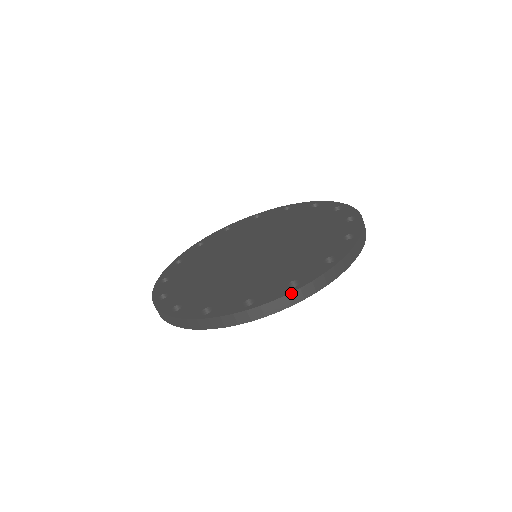
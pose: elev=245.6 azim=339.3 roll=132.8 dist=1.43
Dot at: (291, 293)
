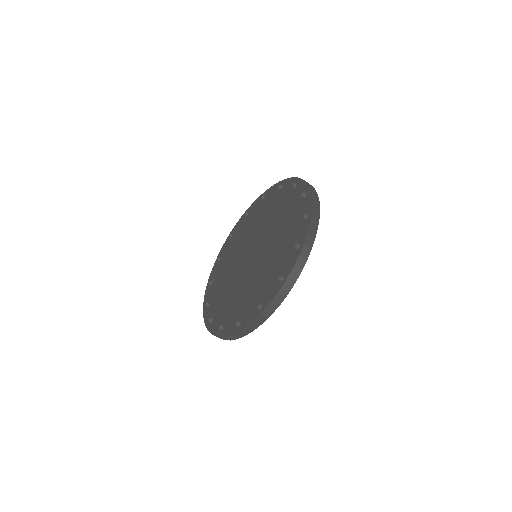
Dot at: (301, 252)
